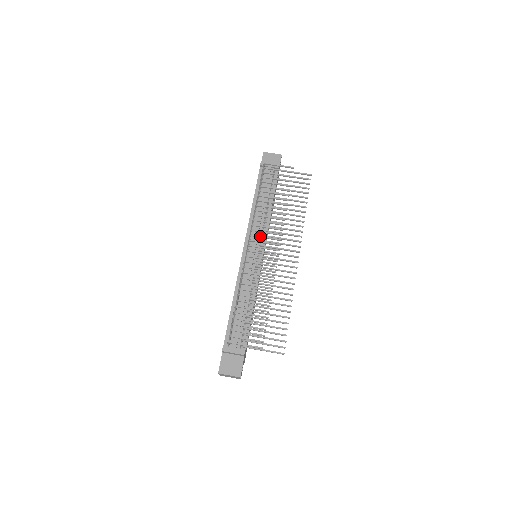
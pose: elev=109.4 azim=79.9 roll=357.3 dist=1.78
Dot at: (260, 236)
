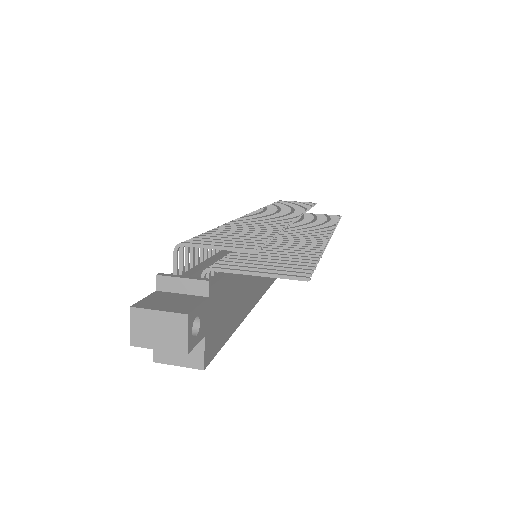
Dot at: (265, 212)
